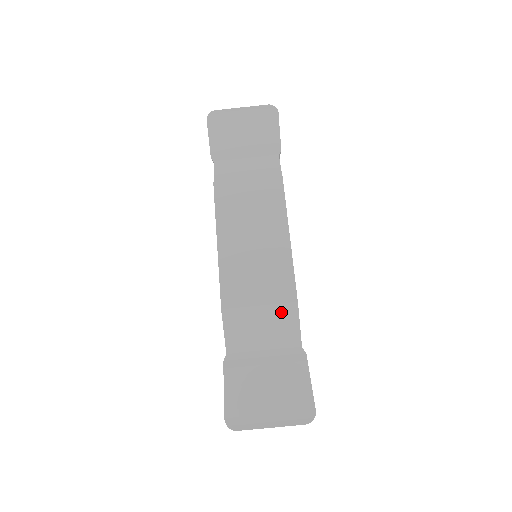
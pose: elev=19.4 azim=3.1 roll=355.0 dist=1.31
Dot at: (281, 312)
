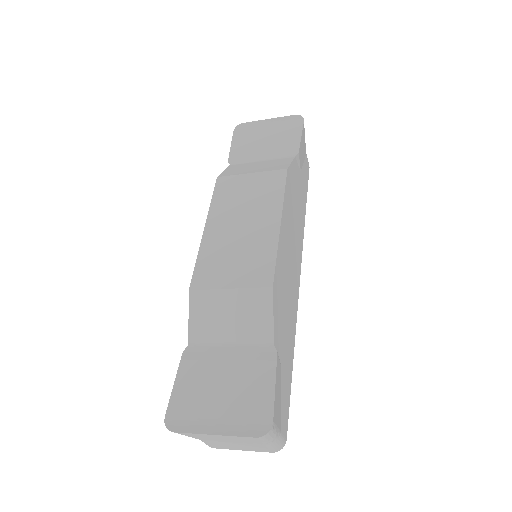
Dot at: (253, 298)
